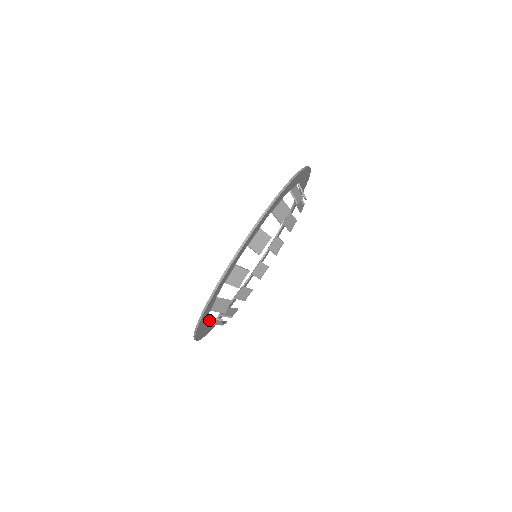
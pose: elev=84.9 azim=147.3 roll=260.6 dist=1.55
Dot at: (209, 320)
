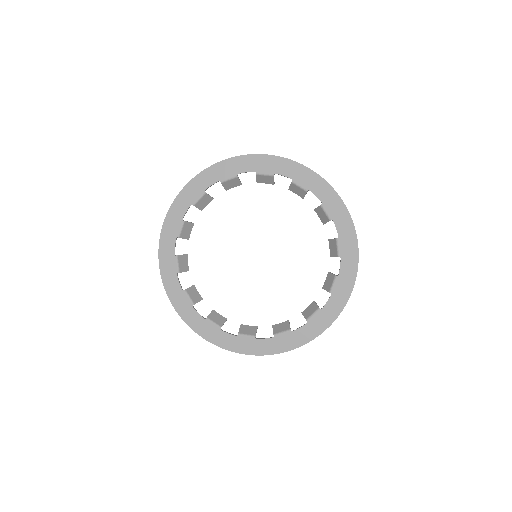
Dot at: (193, 302)
